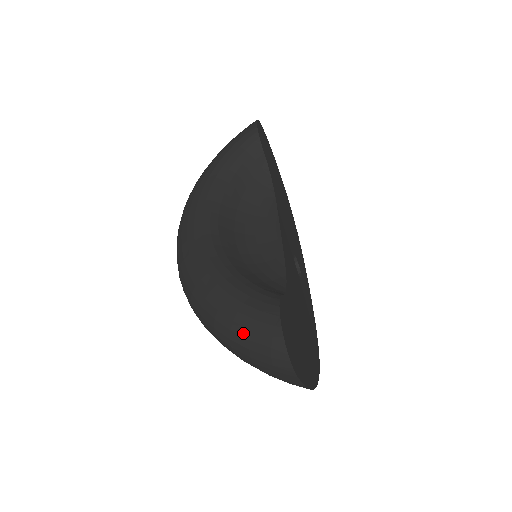
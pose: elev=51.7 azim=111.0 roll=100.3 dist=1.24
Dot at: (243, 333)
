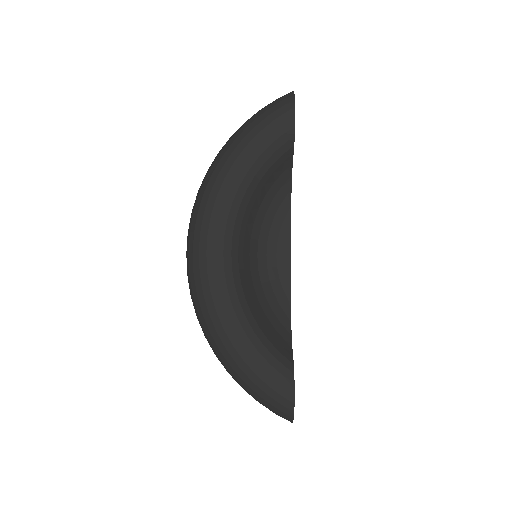
Dot at: (260, 393)
